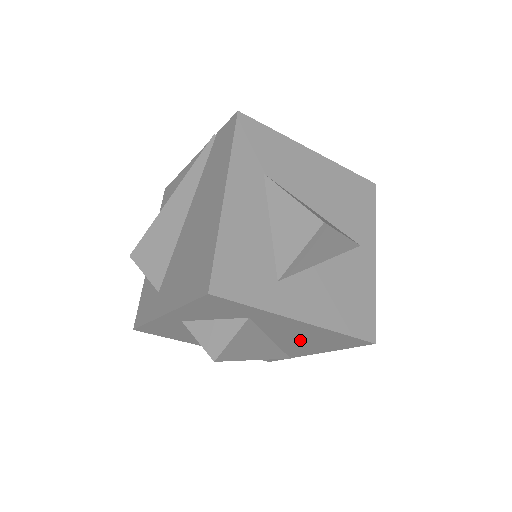
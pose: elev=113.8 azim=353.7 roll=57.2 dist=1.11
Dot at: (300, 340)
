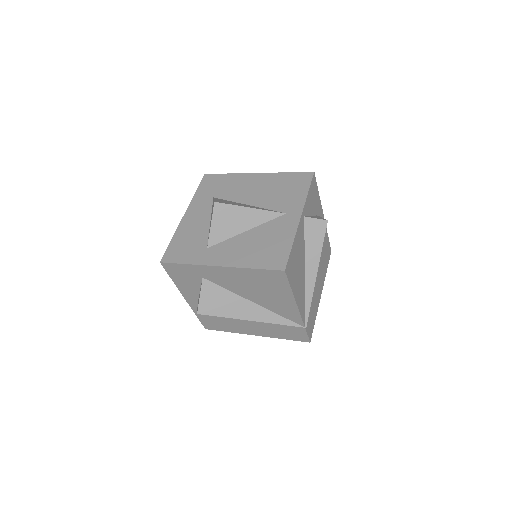
Dot at: (259, 292)
